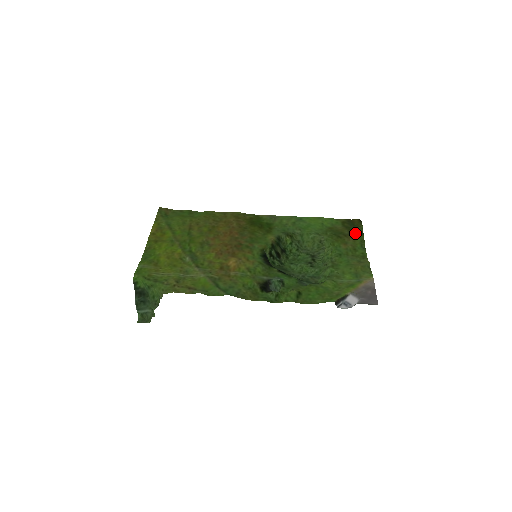
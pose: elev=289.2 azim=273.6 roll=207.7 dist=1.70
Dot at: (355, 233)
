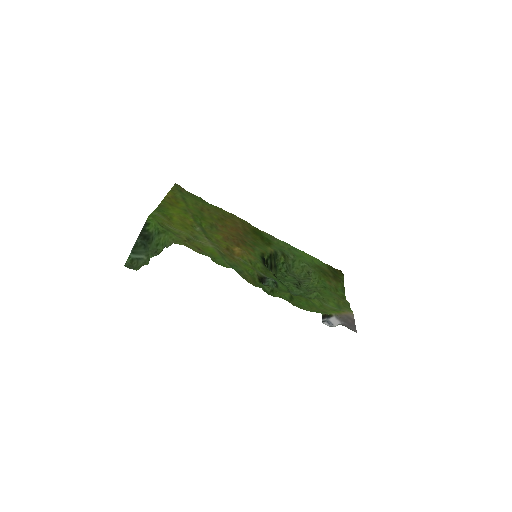
Dot at: (338, 278)
